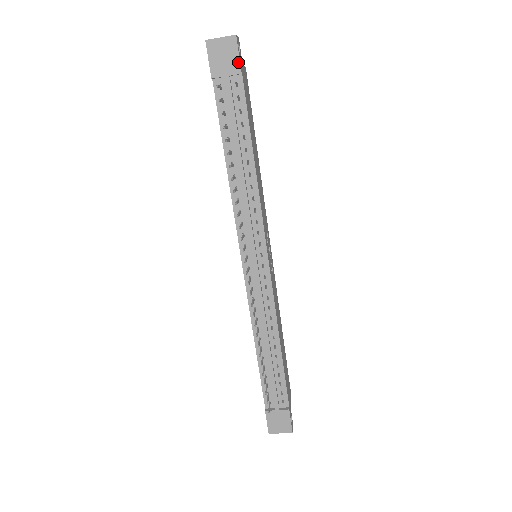
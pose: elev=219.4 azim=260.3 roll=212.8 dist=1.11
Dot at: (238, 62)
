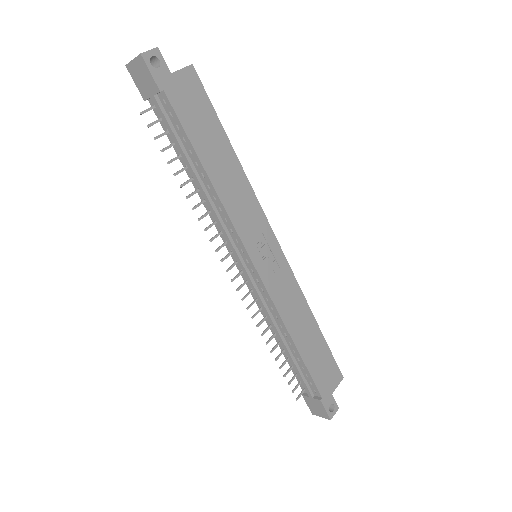
Dot at: (153, 81)
